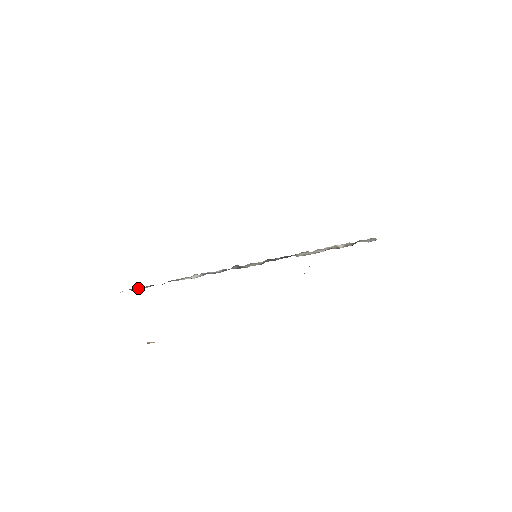
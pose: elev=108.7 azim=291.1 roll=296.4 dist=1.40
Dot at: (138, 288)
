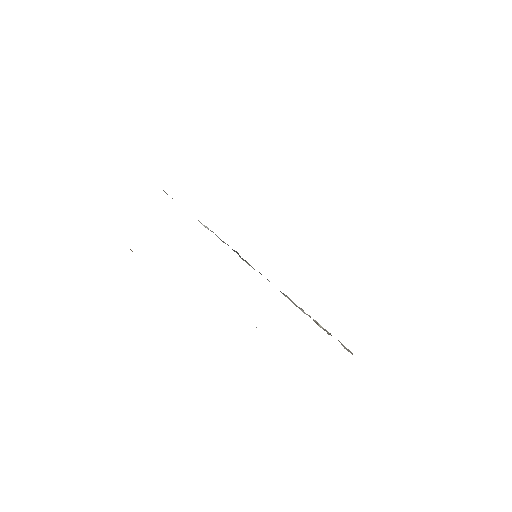
Dot at: occluded
